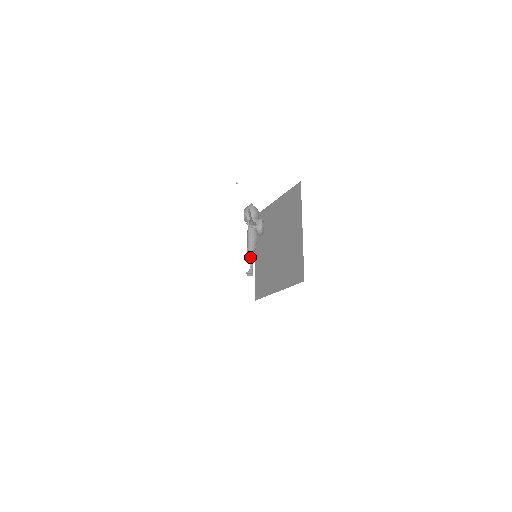
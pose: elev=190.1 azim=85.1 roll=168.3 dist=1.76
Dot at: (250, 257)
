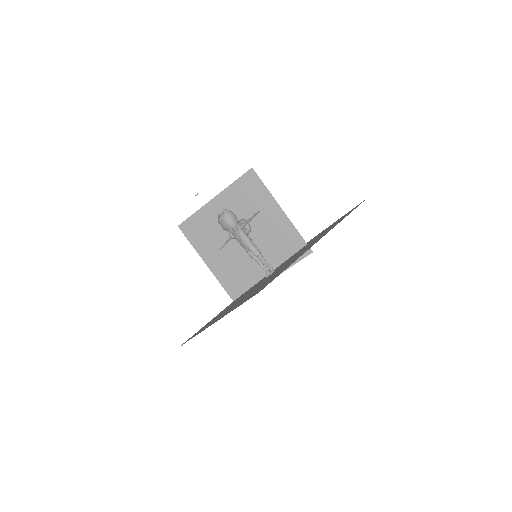
Dot at: (263, 258)
